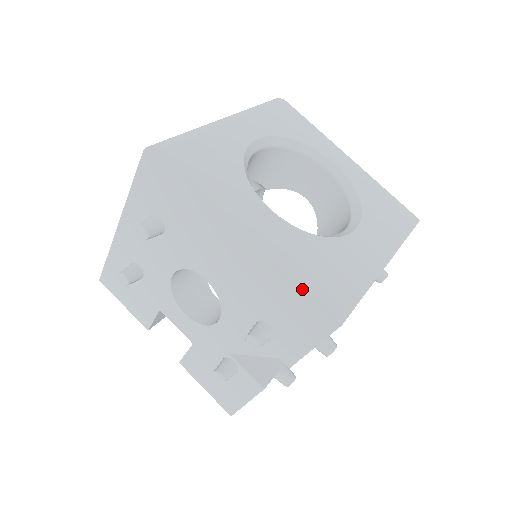
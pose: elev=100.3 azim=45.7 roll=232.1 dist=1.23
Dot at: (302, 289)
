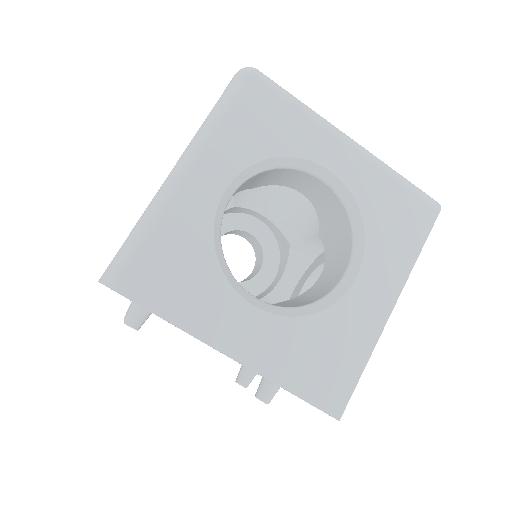
Dot at: occluded
